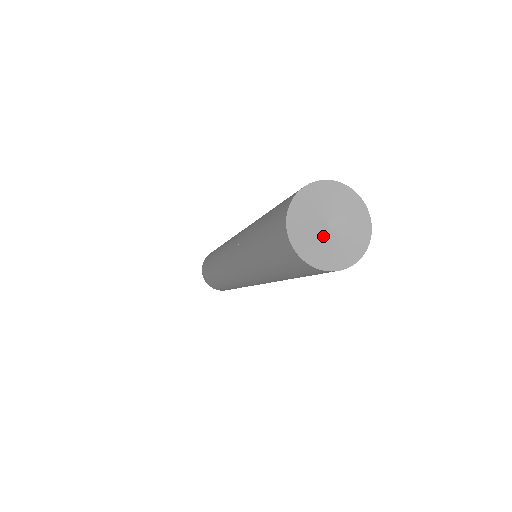
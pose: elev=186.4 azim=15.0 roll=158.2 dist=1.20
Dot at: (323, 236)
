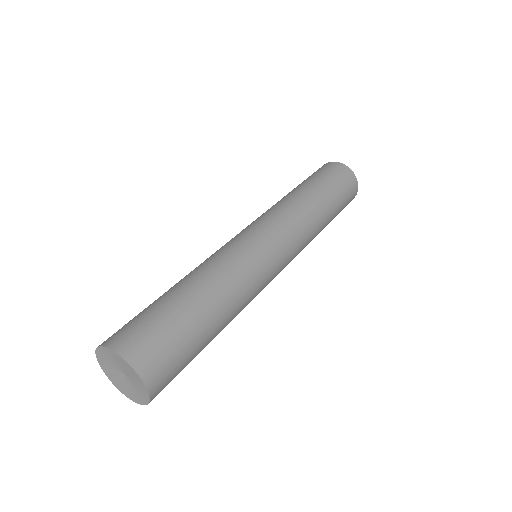
Dot at: (125, 380)
